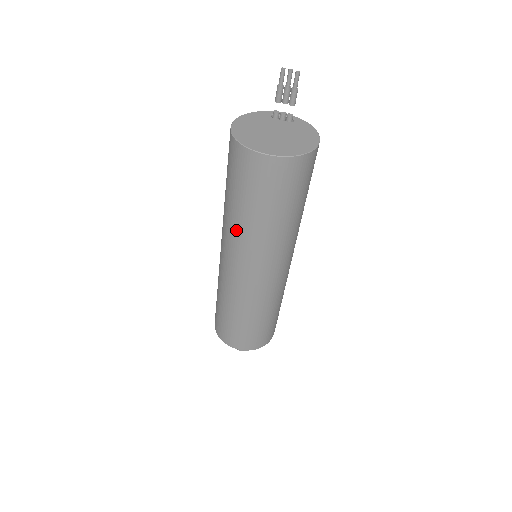
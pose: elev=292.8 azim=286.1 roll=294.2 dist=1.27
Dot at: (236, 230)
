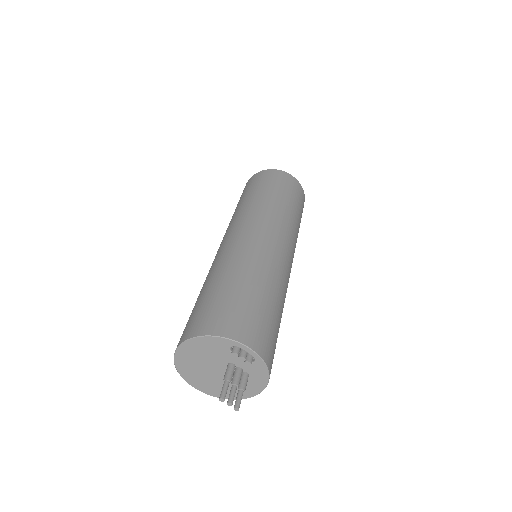
Dot at: occluded
